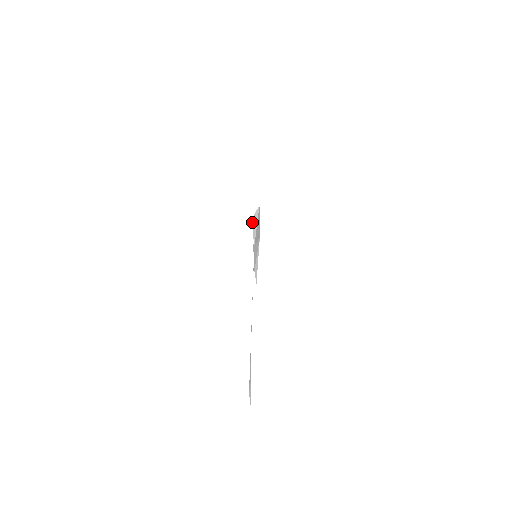
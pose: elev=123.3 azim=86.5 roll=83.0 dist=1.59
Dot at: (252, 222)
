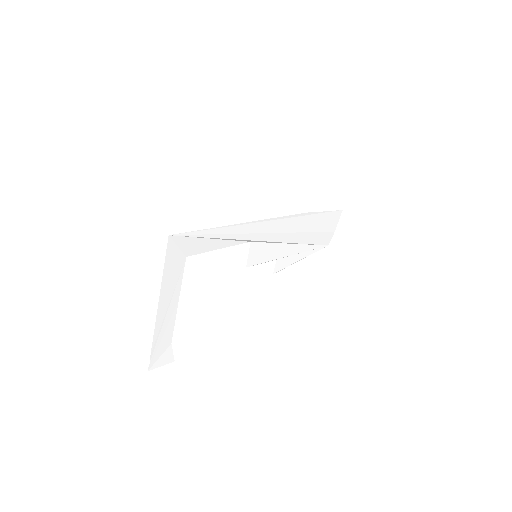
Dot at: occluded
